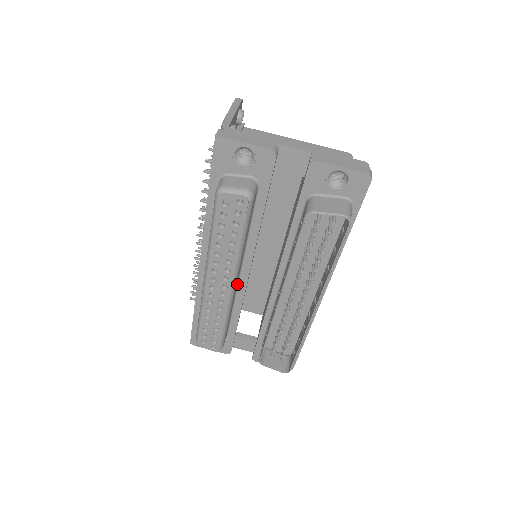
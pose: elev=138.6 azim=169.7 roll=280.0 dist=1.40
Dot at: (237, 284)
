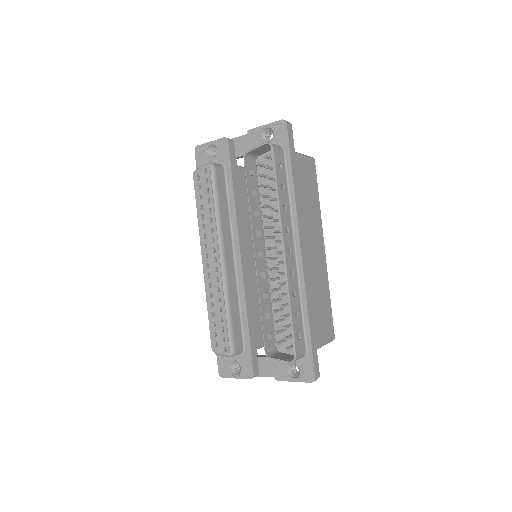
Dot at: (235, 272)
